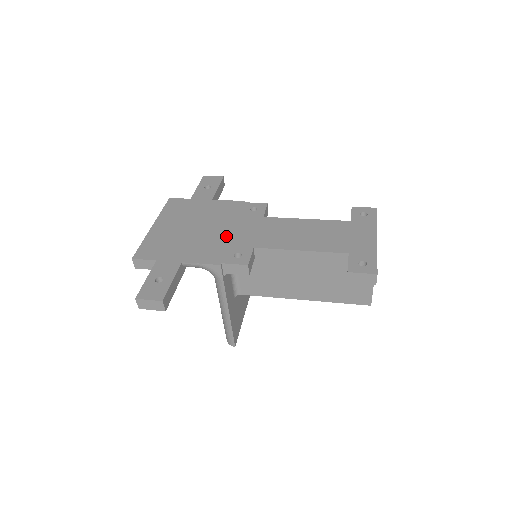
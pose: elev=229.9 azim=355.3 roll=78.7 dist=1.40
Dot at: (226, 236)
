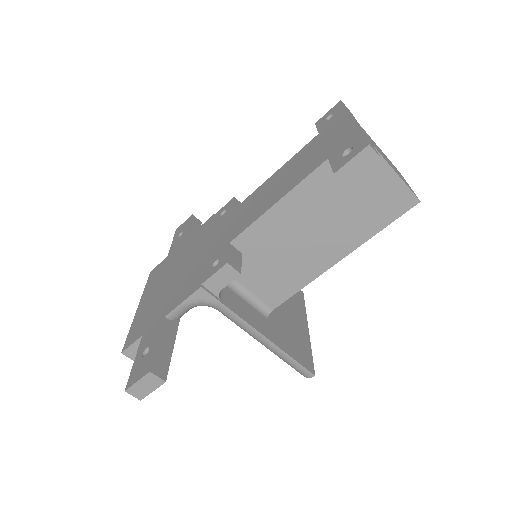
Dot at: (202, 257)
